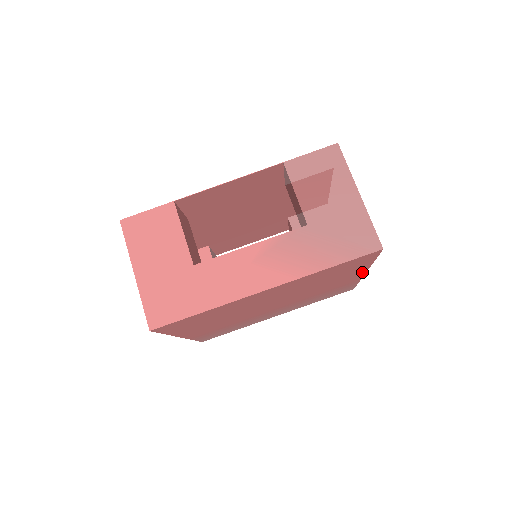
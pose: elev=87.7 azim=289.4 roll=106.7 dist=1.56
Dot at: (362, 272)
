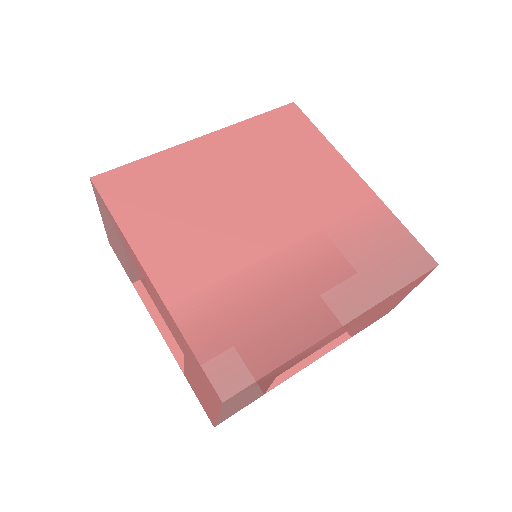
Dot at: (346, 168)
